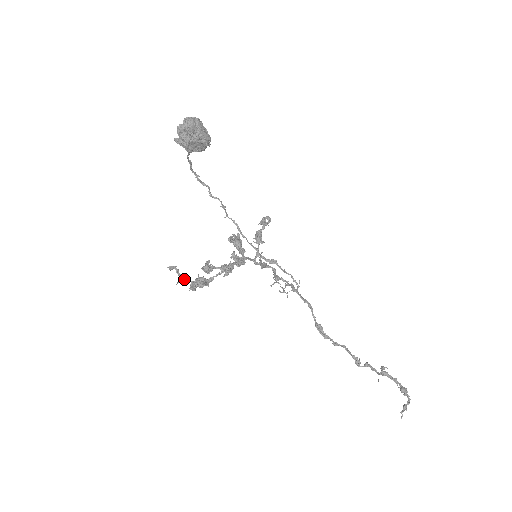
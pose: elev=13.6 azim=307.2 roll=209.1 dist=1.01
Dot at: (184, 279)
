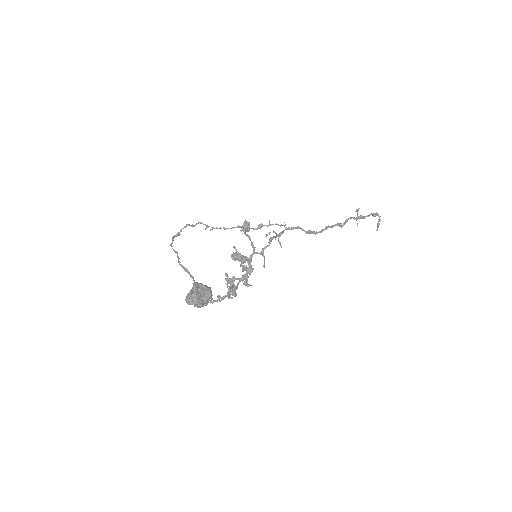
Dot at: occluded
